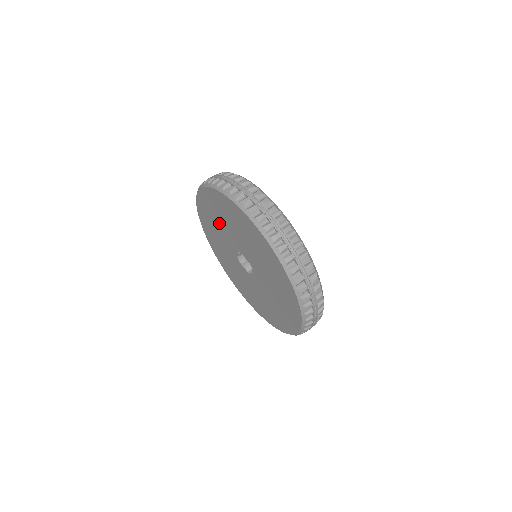
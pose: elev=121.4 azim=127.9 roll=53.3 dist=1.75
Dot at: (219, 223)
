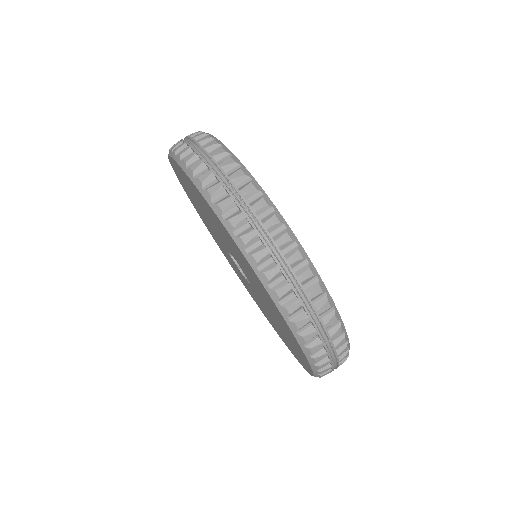
Dot at: (208, 215)
